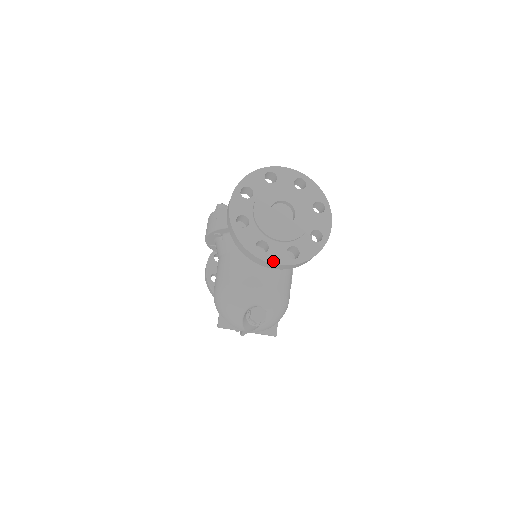
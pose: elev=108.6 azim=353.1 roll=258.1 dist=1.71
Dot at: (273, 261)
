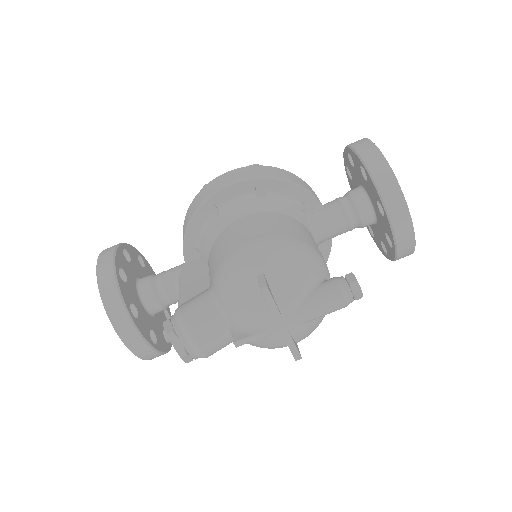
Dot at: (411, 220)
